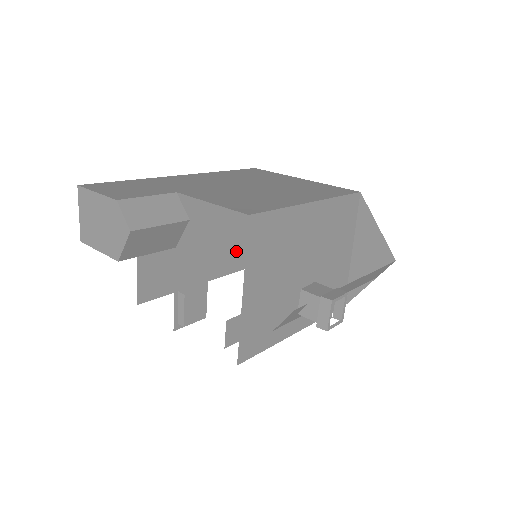
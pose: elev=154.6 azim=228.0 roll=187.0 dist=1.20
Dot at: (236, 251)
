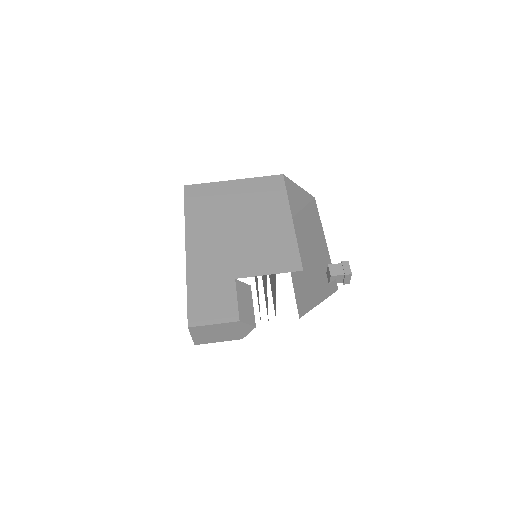
Dot at: occluded
